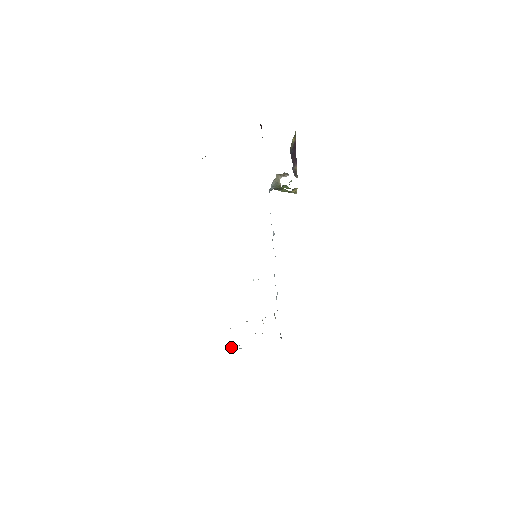
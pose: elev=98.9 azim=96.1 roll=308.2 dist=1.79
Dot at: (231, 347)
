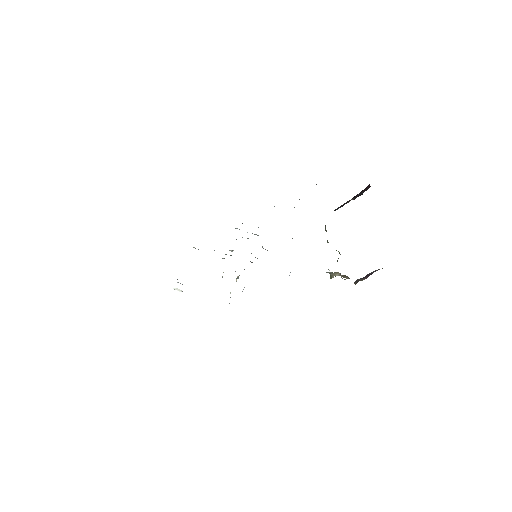
Dot at: (178, 289)
